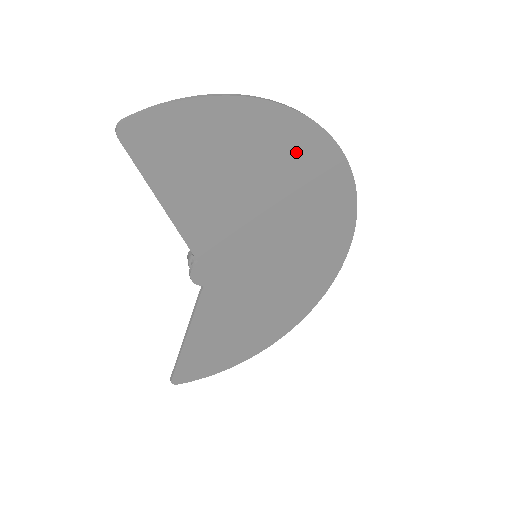
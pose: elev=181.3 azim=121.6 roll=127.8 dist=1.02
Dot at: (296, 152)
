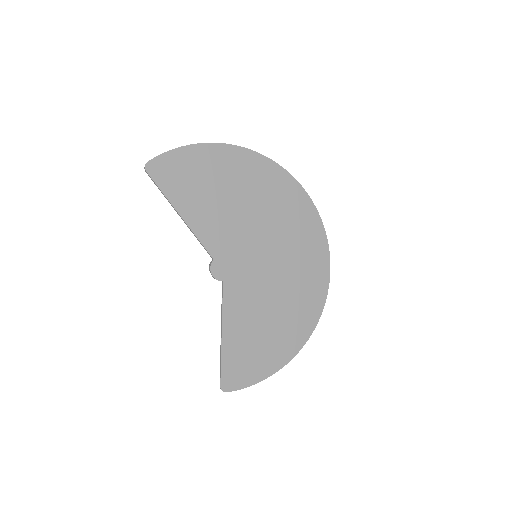
Dot at: (256, 174)
